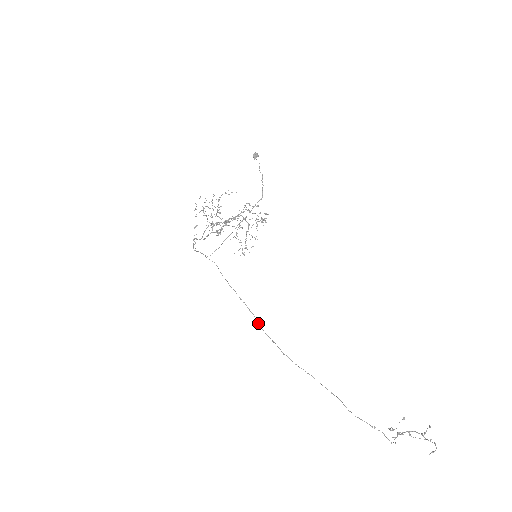
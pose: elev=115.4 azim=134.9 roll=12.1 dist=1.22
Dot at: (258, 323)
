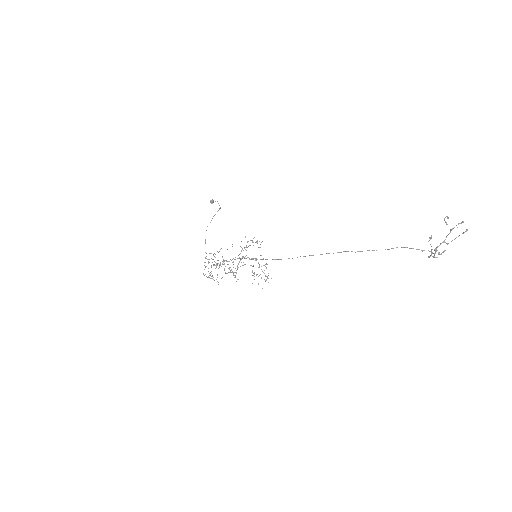
Dot at: occluded
